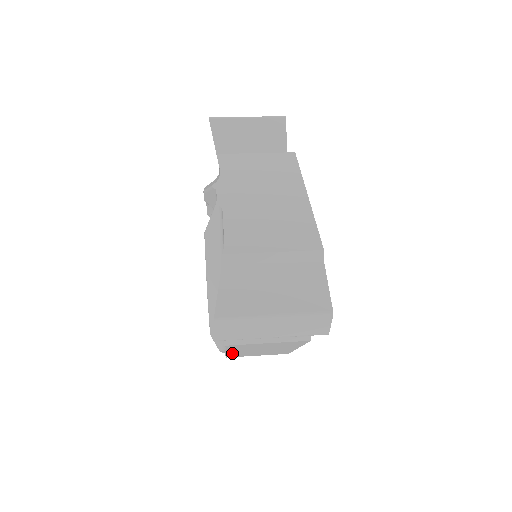
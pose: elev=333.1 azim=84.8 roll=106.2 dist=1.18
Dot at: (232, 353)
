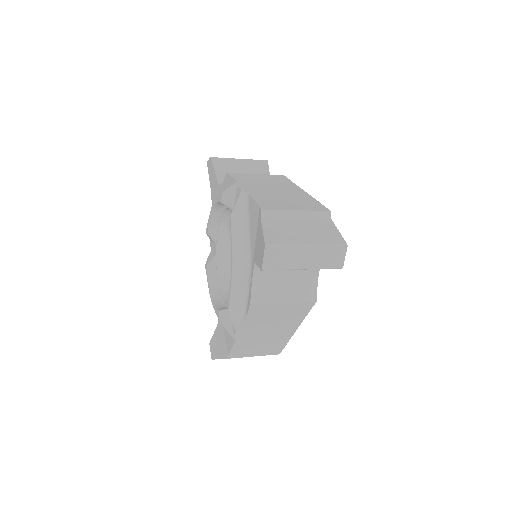
Dot at: (239, 340)
